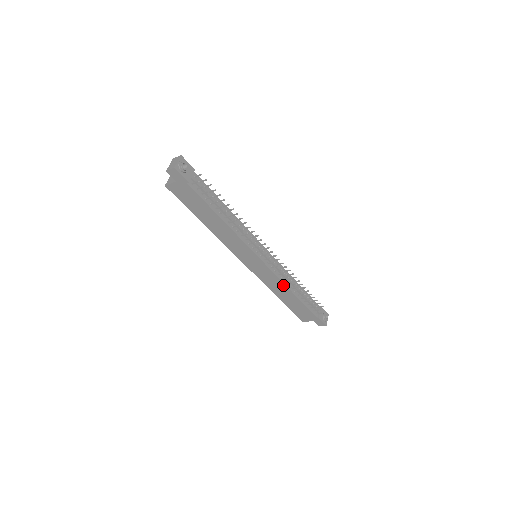
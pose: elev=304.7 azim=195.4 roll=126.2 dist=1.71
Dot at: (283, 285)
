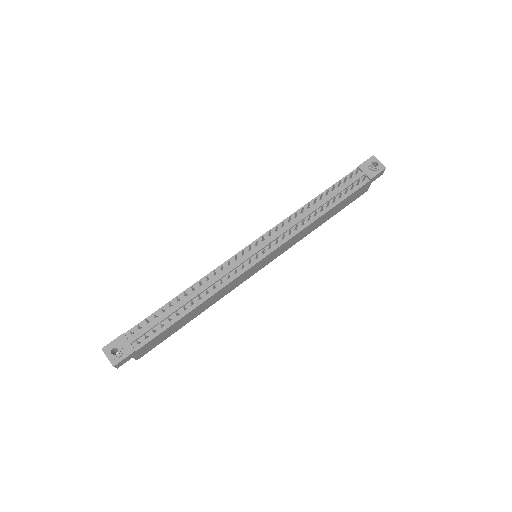
Dot at: (306, 228)
